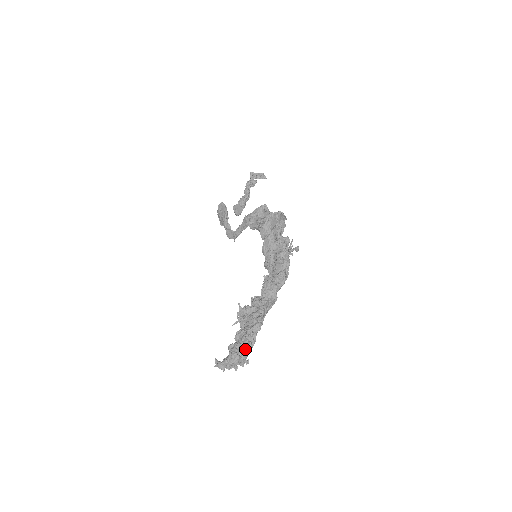
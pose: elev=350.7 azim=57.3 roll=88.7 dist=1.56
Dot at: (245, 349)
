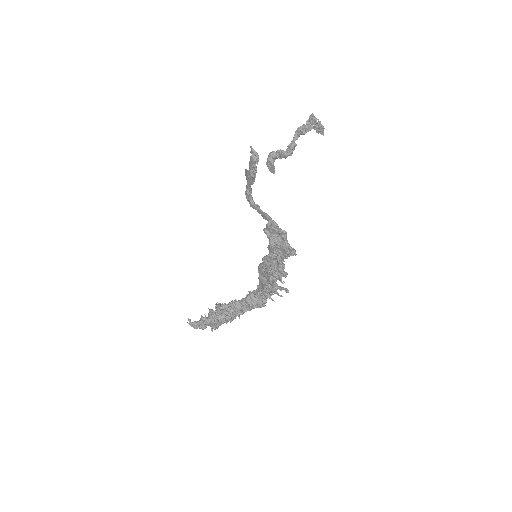
Dot at: occluded
